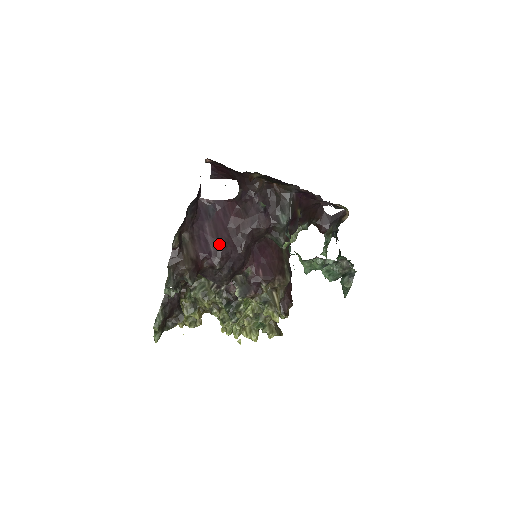
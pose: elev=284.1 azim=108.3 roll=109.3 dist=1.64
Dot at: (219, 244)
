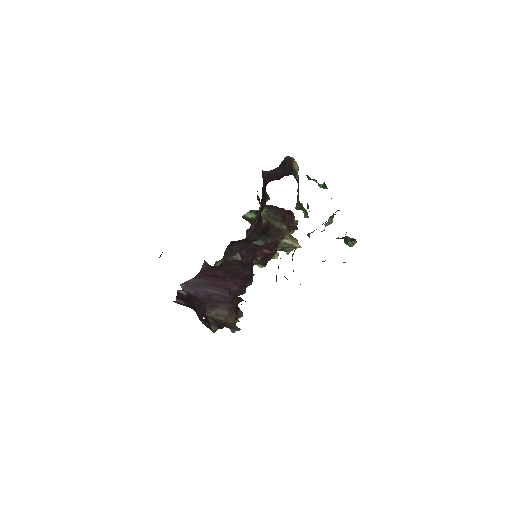
Dot at: (233, 291)
